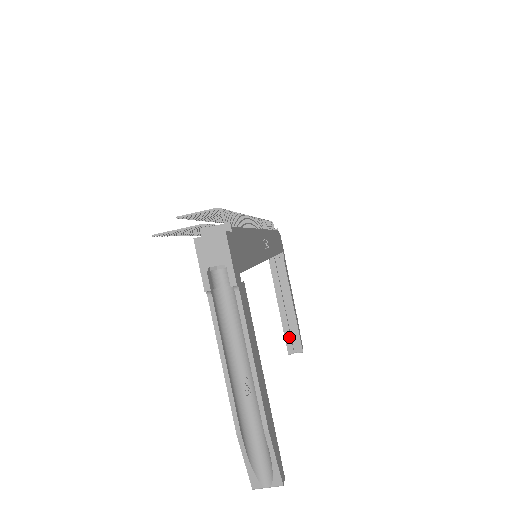
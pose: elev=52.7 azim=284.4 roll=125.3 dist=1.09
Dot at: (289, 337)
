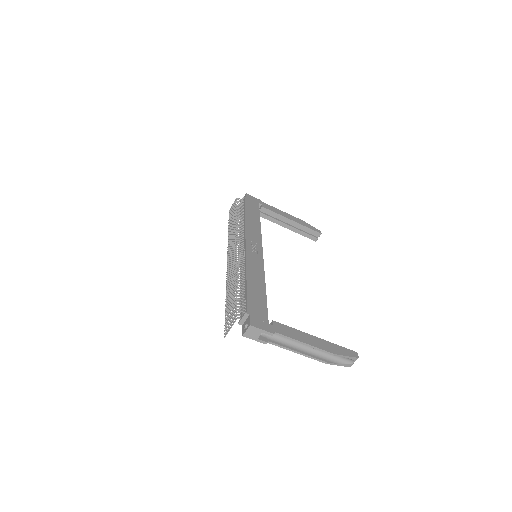
Dot at: (307, 235)
